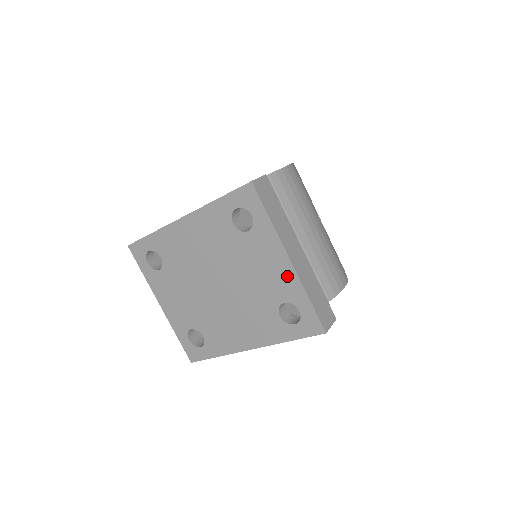
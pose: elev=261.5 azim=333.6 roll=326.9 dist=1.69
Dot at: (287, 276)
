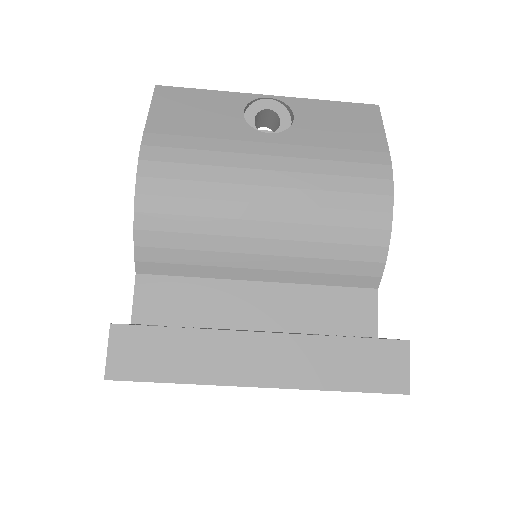
Dot at: occluded
